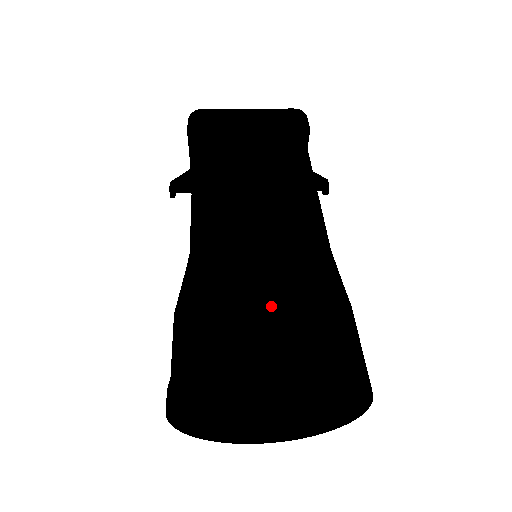
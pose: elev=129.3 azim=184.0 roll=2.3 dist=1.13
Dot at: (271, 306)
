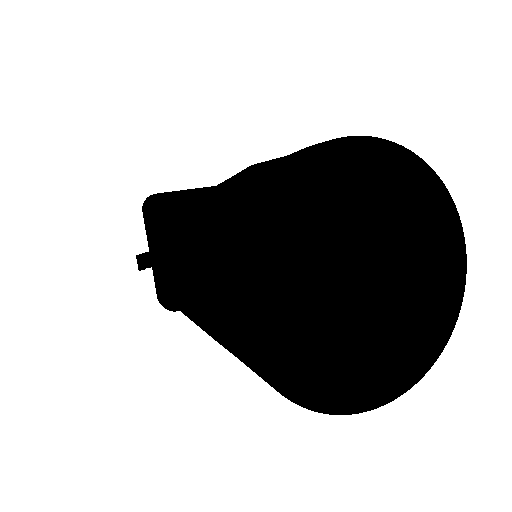
Dot at: occluded
